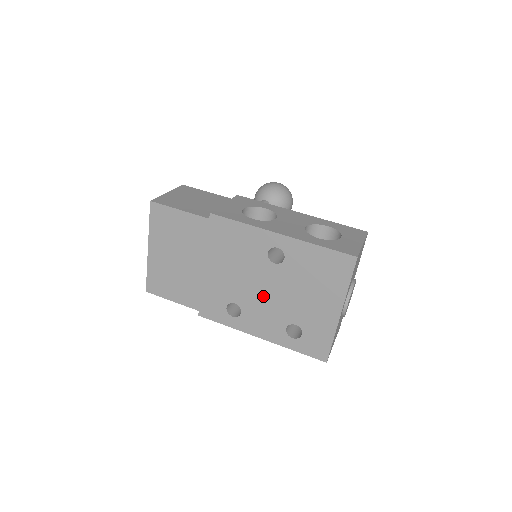
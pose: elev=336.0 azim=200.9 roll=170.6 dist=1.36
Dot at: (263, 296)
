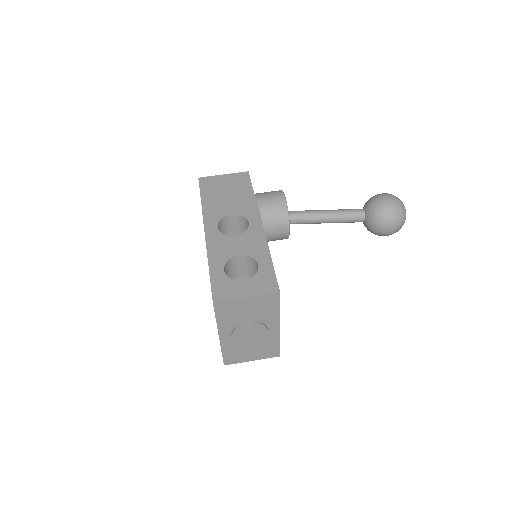
Dot at: occluded
